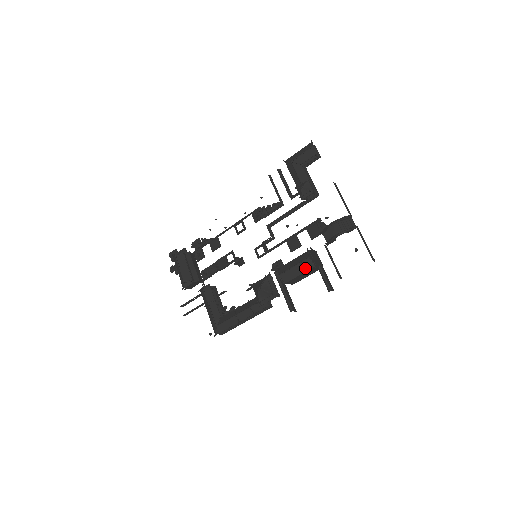
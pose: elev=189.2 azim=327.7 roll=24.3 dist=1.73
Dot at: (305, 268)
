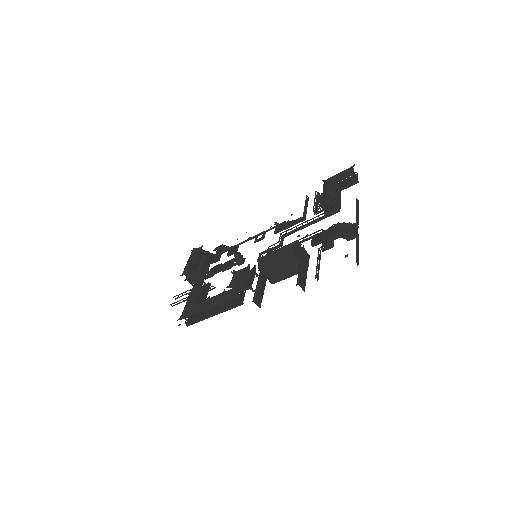
Dot at: (285, 256)
